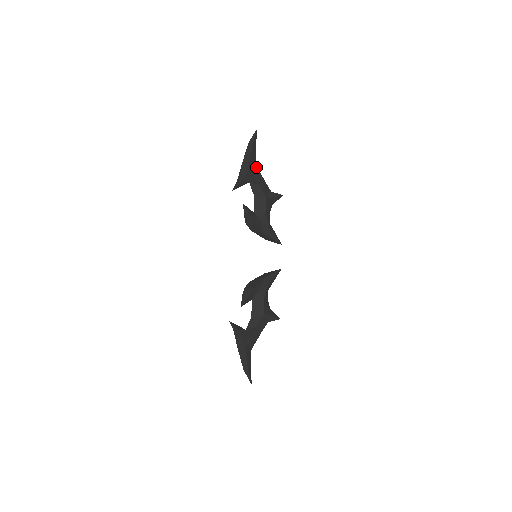
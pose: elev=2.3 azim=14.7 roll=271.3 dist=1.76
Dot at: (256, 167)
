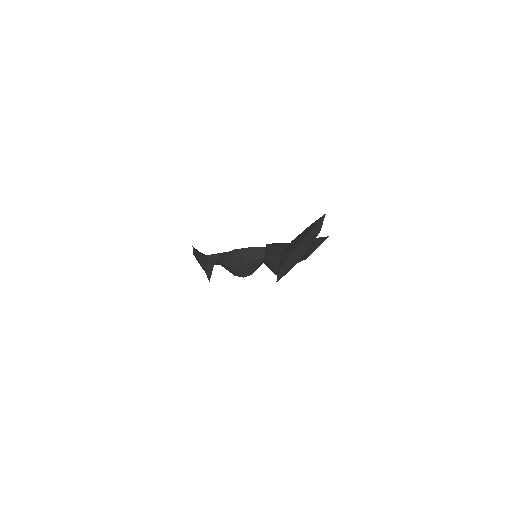
Dot at: occluded
